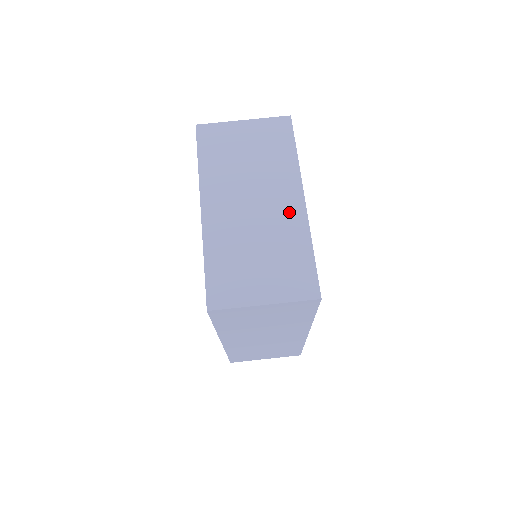
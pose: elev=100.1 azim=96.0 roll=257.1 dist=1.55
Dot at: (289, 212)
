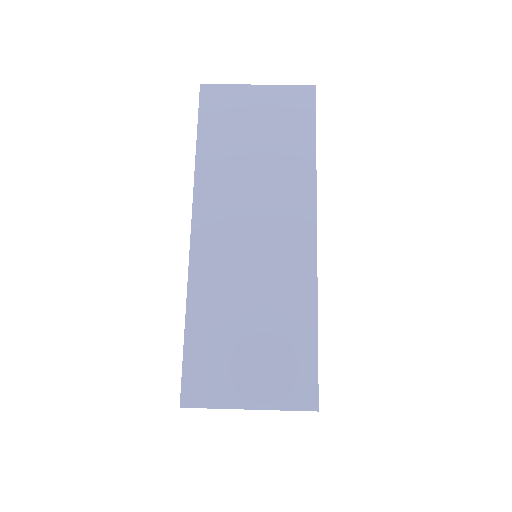
Dot at: occluded
